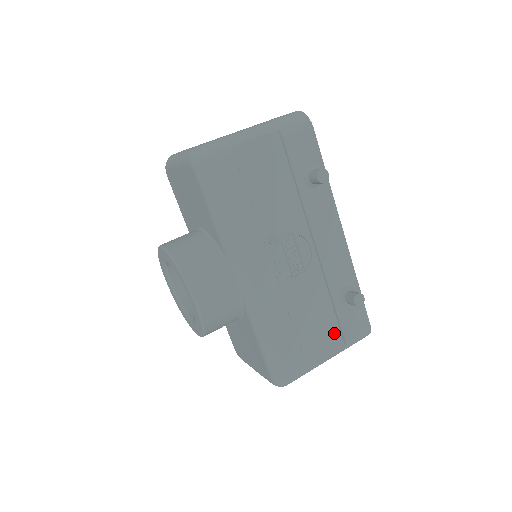
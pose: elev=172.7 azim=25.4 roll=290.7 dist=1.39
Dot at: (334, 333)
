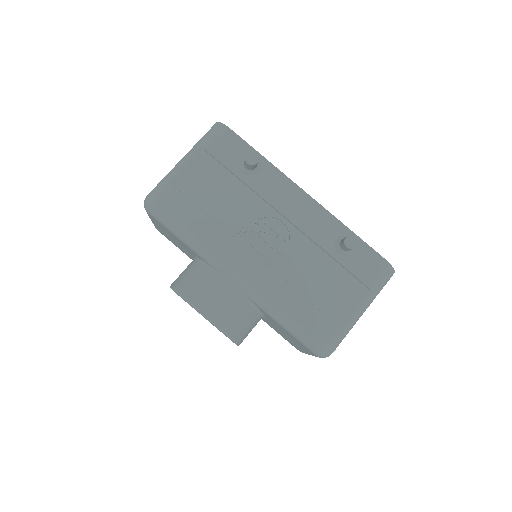
Dot at: (352, 284)
